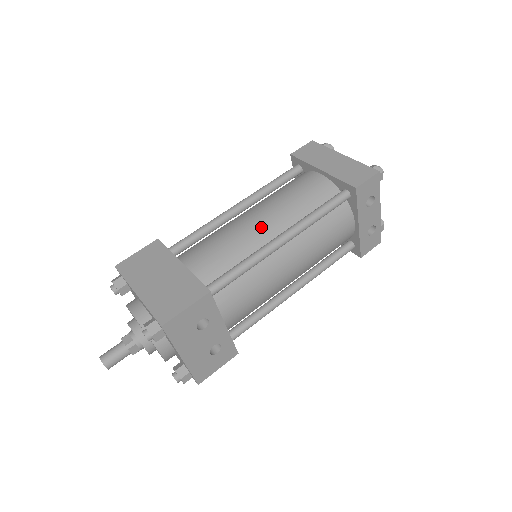
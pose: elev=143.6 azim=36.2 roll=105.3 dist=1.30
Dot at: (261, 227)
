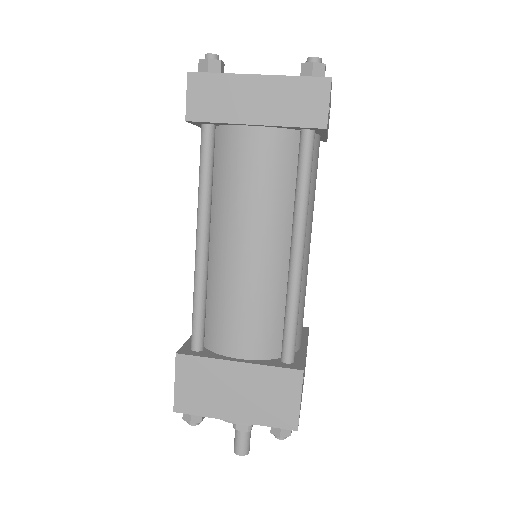
Dot at: (264, 256)
